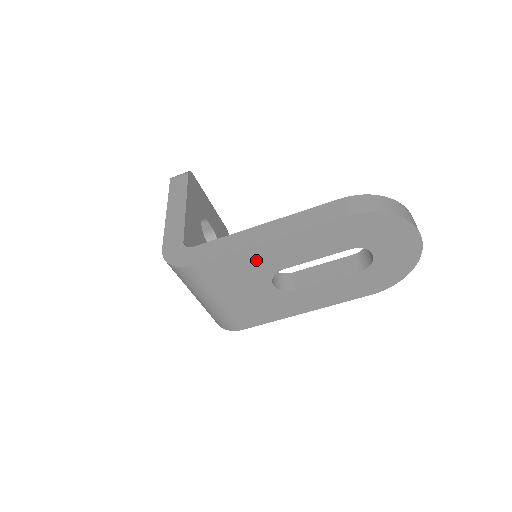
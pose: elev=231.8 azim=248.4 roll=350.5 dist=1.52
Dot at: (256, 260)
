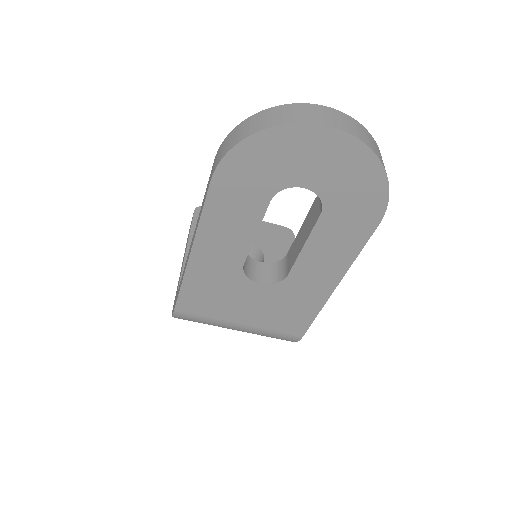
Dot at: (209, 274)
